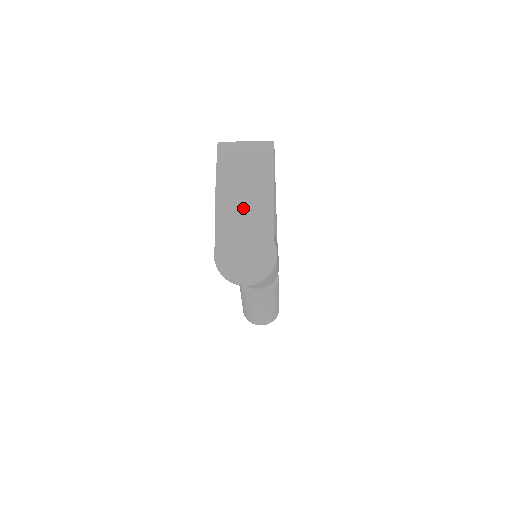
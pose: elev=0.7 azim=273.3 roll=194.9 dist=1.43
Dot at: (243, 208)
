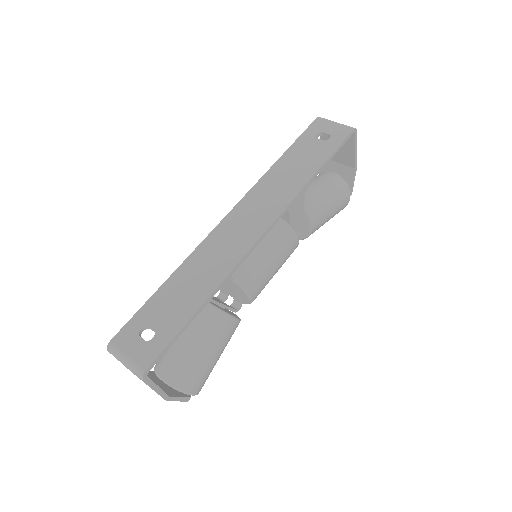
Dot at: occluded
